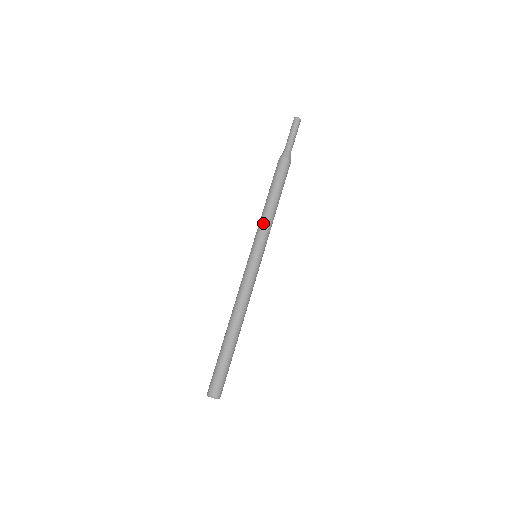
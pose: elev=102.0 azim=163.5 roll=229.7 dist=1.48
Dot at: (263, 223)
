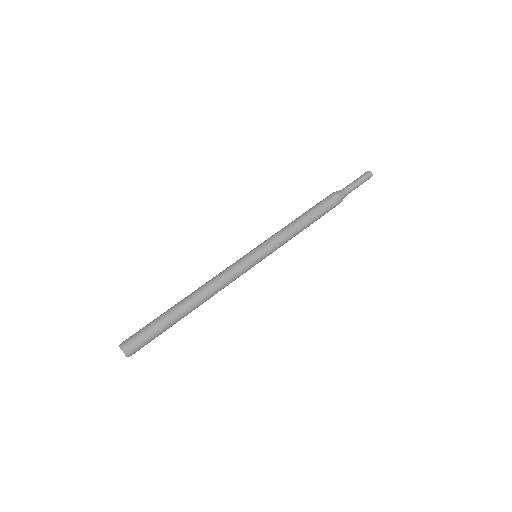
Dot at: (281, 231)
